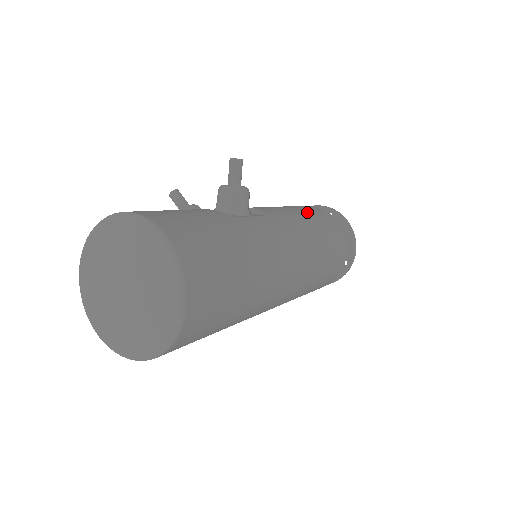
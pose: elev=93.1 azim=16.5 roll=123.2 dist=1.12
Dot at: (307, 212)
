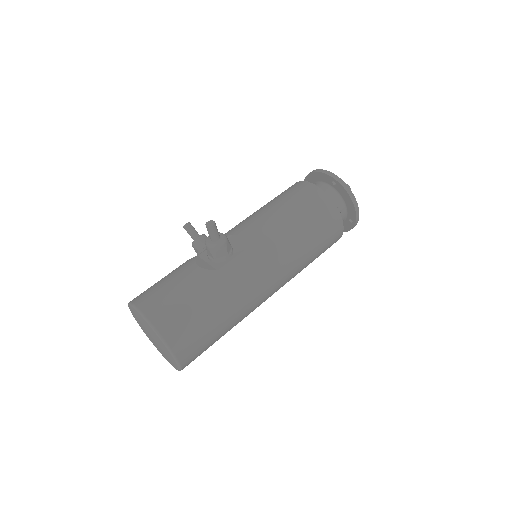
Dot at: (296, 210)
